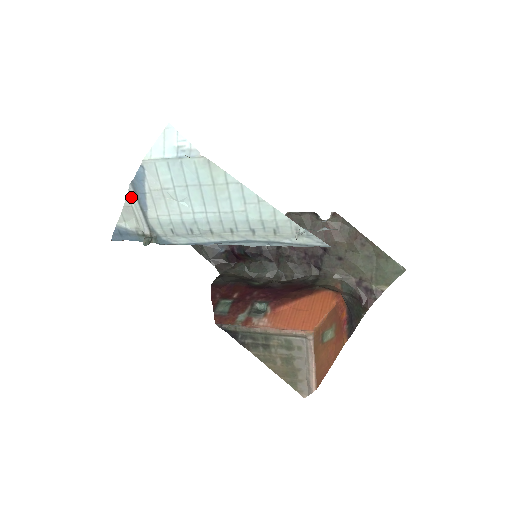
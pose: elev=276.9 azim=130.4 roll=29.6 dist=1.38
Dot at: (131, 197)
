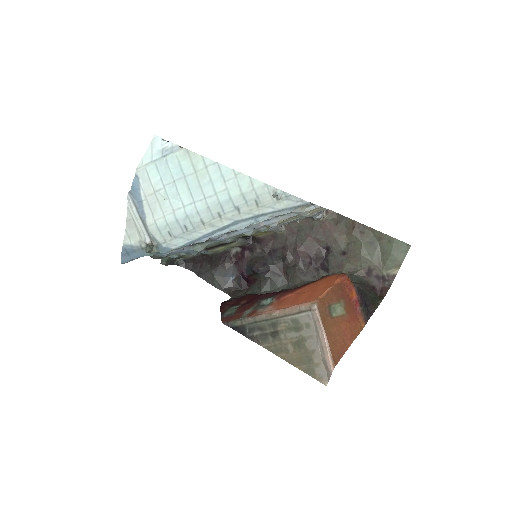
Dot at: (131, 208)
